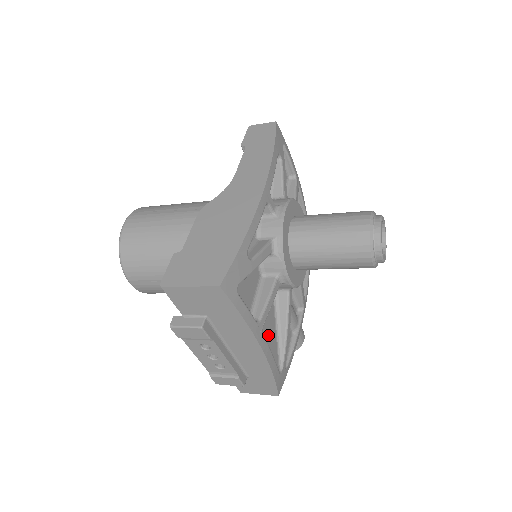
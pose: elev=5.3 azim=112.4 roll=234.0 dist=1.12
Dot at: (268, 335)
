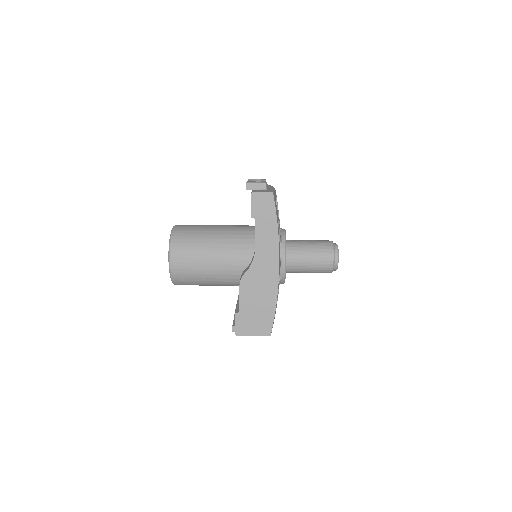
Dot at: occluded
